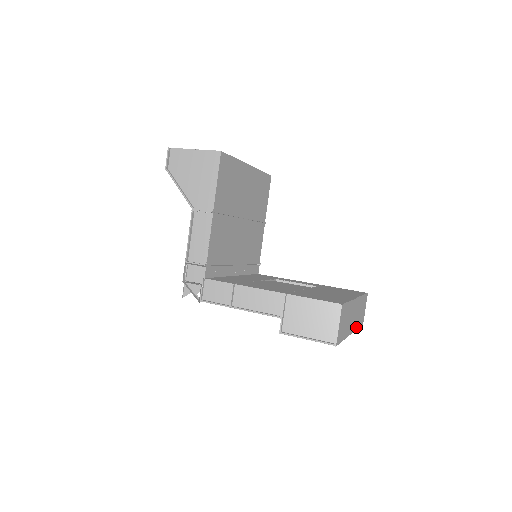
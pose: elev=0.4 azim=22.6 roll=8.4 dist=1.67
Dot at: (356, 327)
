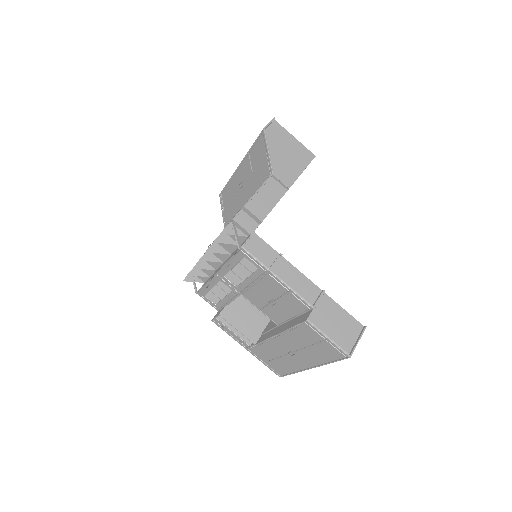
Dot at: (300, 370)
